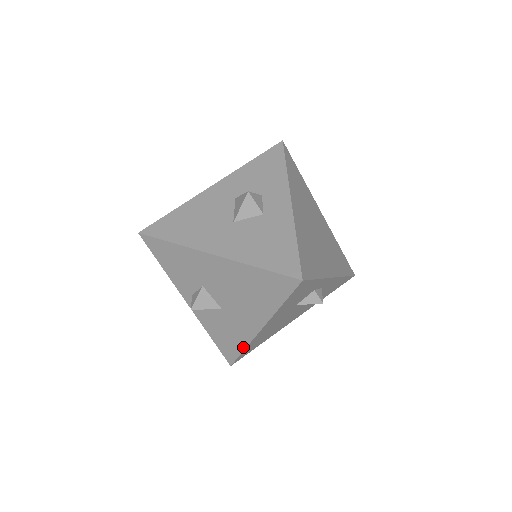
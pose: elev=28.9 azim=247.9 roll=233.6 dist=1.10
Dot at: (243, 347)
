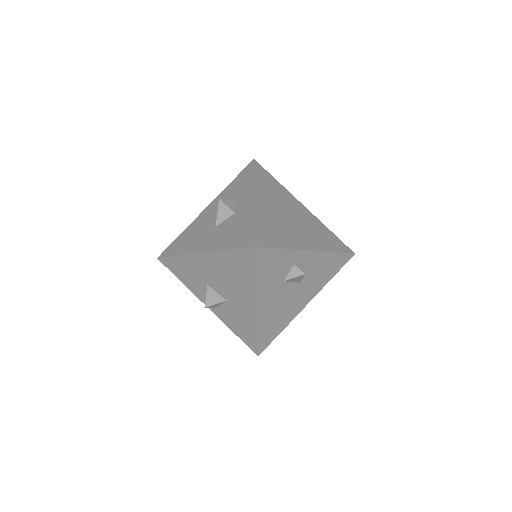
Dot at: (255, 332)
